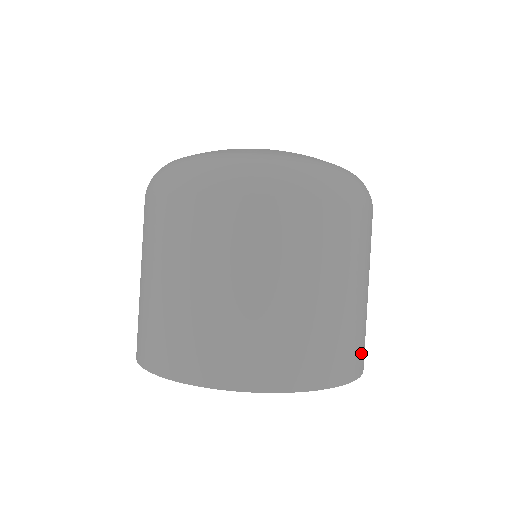
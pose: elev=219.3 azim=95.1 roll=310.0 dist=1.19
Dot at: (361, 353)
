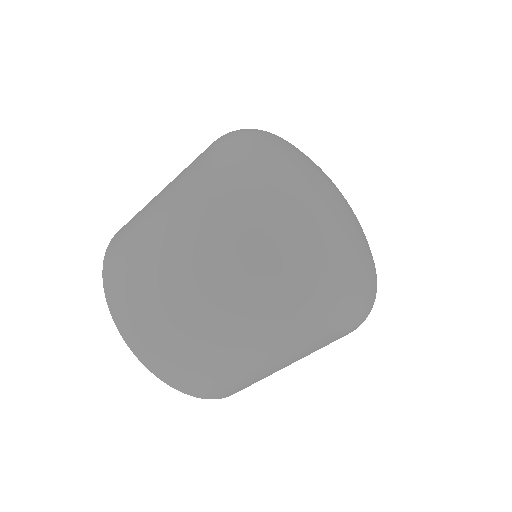
Dot at: occluded
